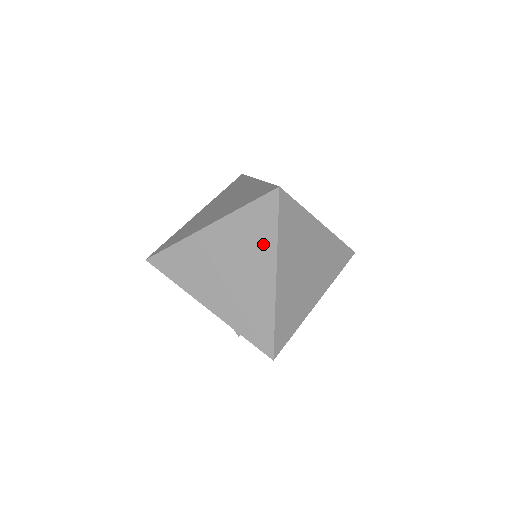
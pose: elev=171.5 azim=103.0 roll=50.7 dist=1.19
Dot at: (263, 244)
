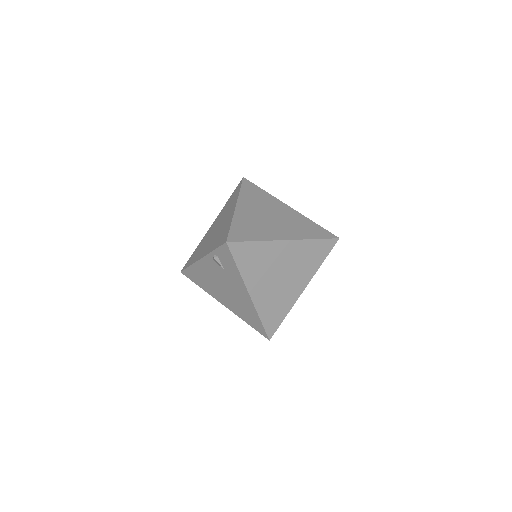
Dot at: (233, 202)
